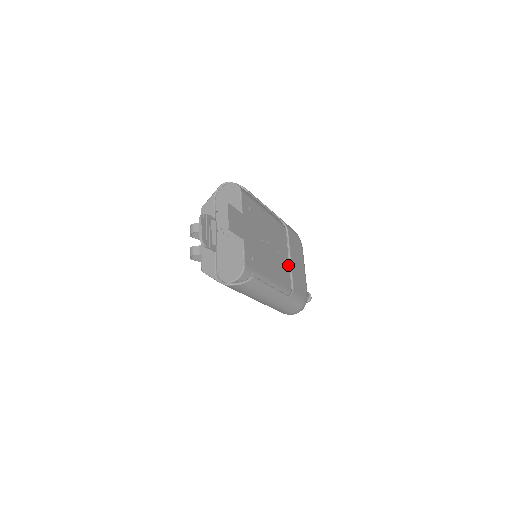
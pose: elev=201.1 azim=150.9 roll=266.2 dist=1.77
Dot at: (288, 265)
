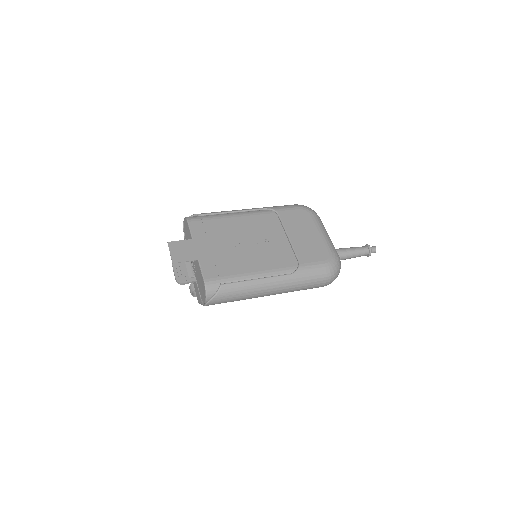
Dot at: (287, 244)
